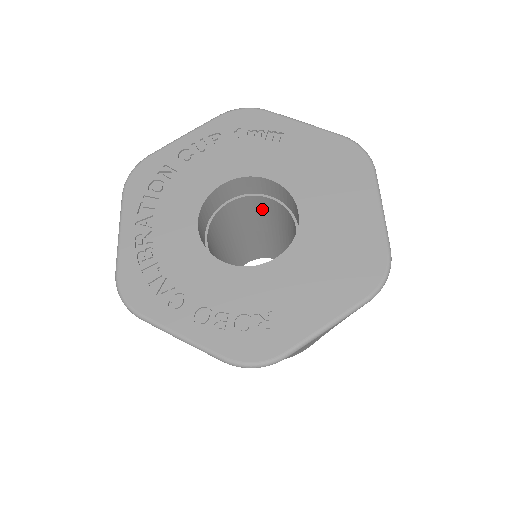
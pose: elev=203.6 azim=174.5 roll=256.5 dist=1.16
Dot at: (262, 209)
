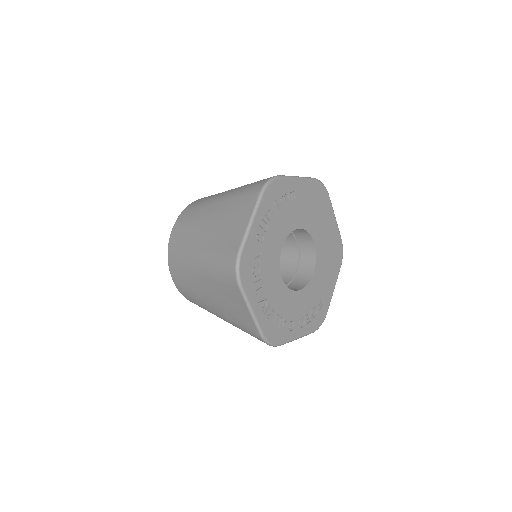
Dot at: occluded
